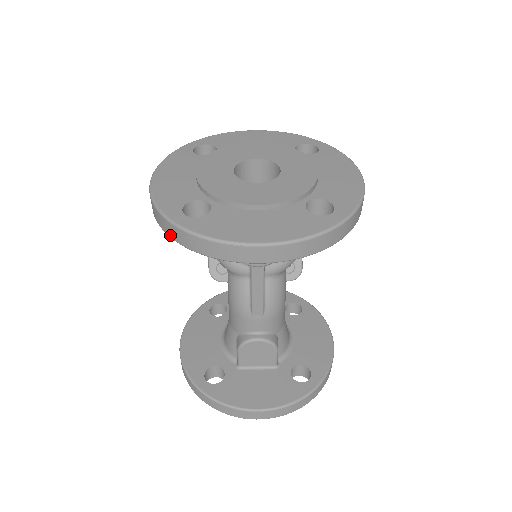
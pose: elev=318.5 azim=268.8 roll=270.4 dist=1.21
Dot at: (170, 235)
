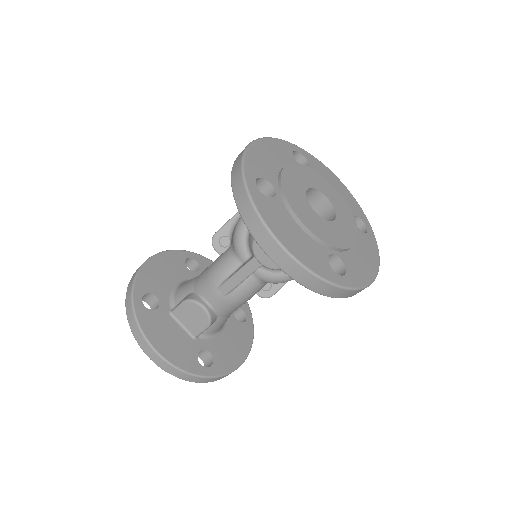
Dot at: (233, 185)
